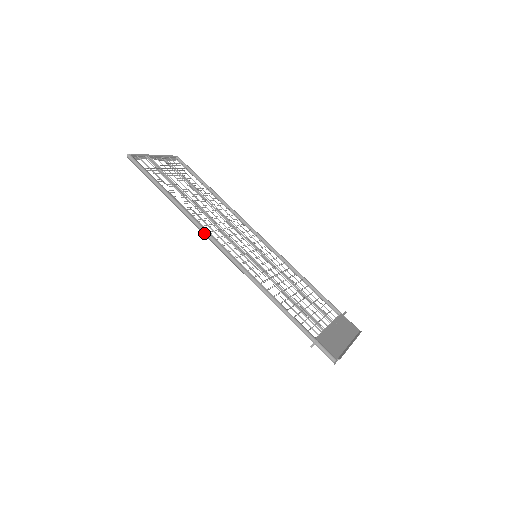
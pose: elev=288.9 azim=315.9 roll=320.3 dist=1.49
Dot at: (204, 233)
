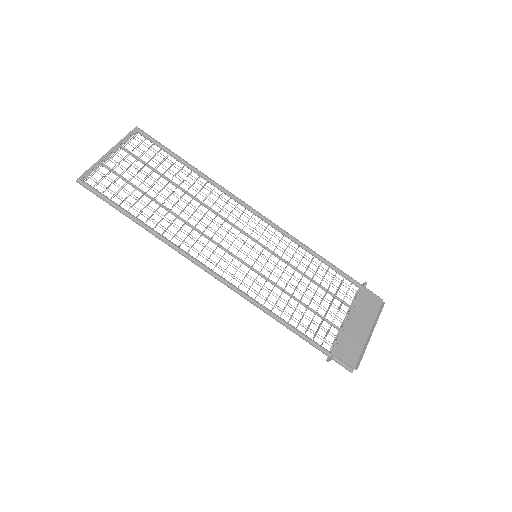
Dot at: occluded
